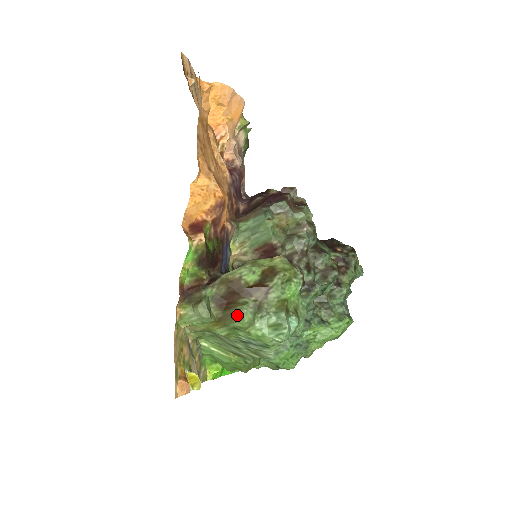
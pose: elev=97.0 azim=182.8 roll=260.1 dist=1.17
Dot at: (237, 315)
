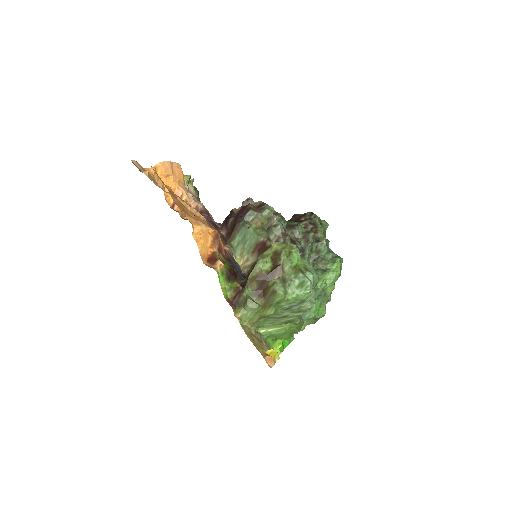
Dot at: (274, 294)
